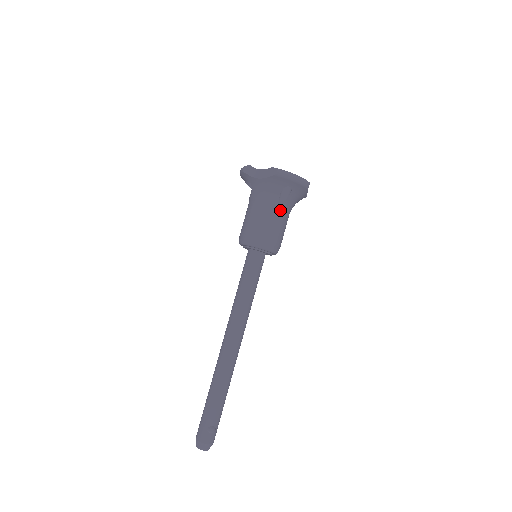
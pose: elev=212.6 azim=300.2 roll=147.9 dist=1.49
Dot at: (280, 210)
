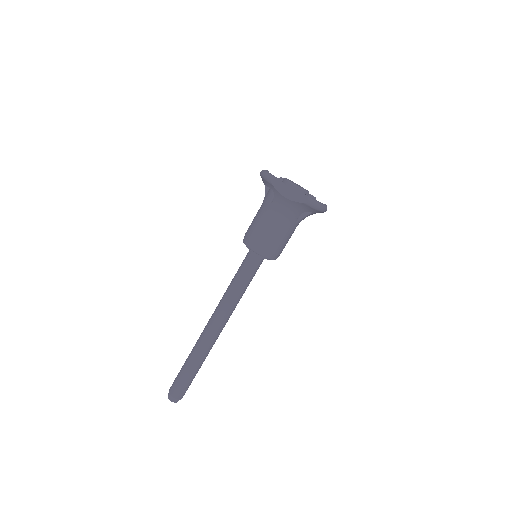
Dot at: (294, 227)
